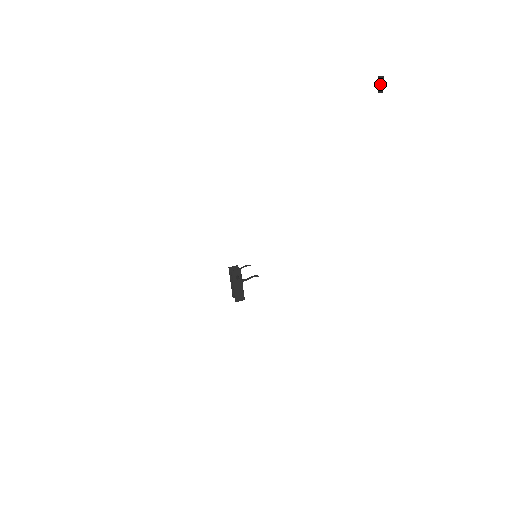
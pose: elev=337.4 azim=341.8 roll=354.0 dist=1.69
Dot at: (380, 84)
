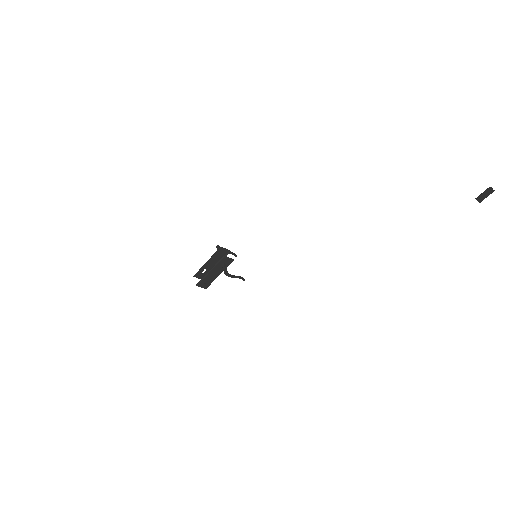
Dot at: (486, 194)
